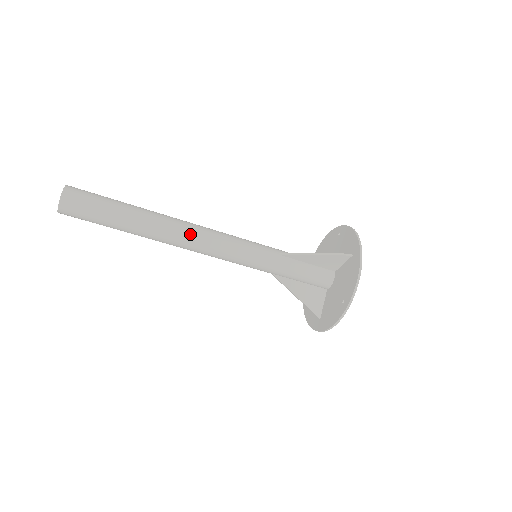
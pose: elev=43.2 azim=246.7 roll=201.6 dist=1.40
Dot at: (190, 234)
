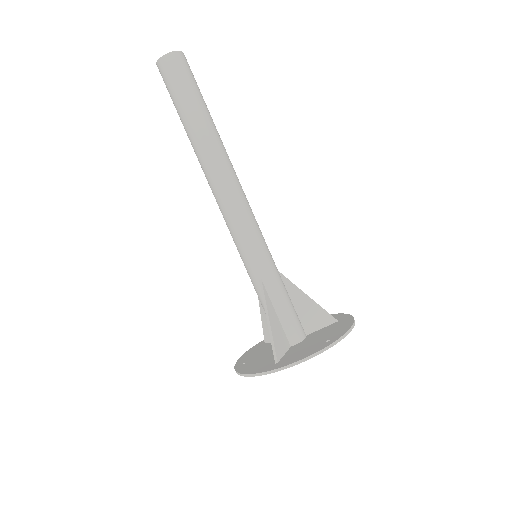
Dot at: (236, 176)
